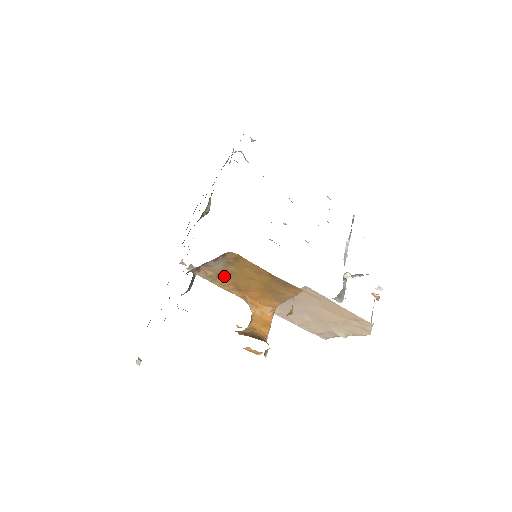
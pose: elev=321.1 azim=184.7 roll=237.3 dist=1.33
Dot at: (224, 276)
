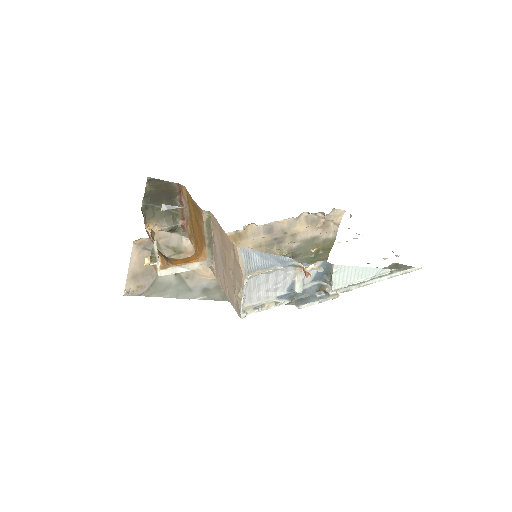
Dot at: (192, 227)
